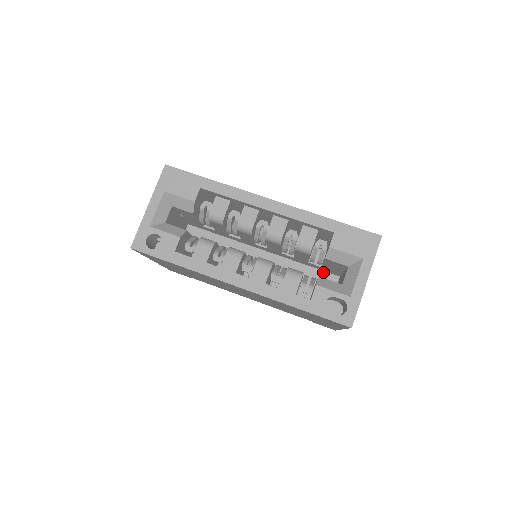
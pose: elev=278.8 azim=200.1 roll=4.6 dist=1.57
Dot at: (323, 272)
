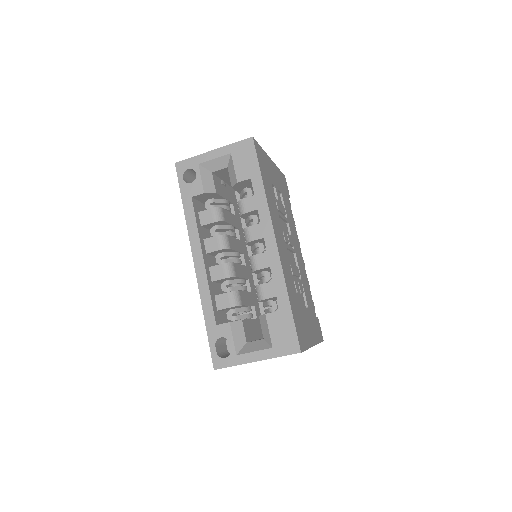
Dot at: occluded
